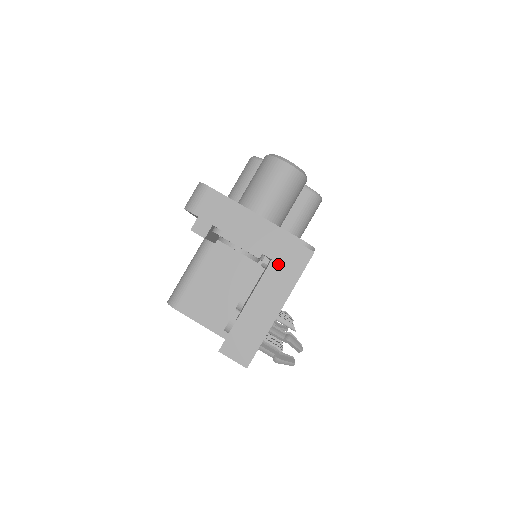
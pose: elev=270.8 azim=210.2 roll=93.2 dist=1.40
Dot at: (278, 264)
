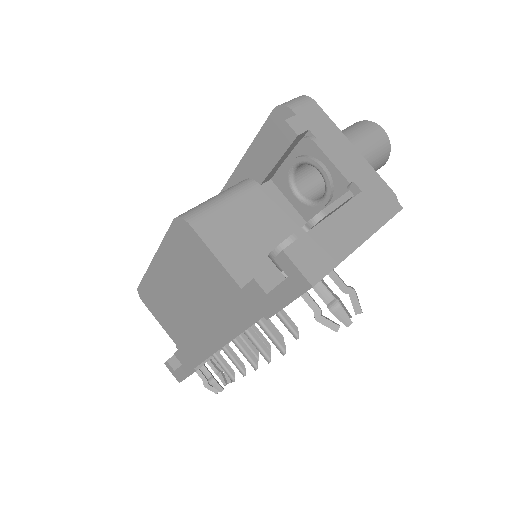
Dot at: (367, 199)
